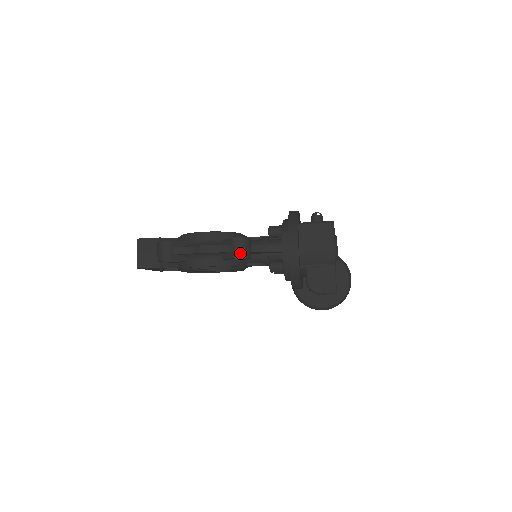
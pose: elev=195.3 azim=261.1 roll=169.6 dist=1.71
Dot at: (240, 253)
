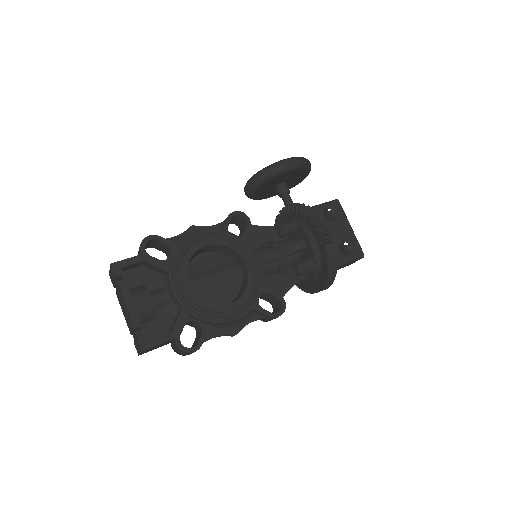
Dot at: occluded
